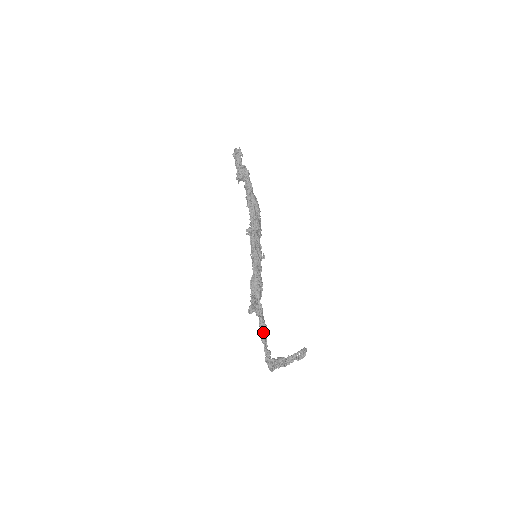
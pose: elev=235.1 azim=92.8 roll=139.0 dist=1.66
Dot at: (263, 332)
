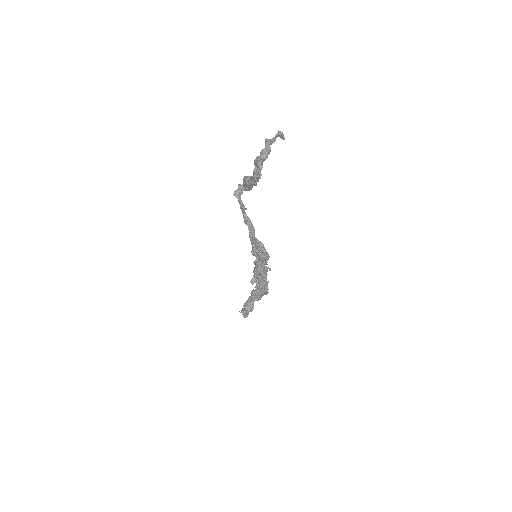
Dot at: occluded
